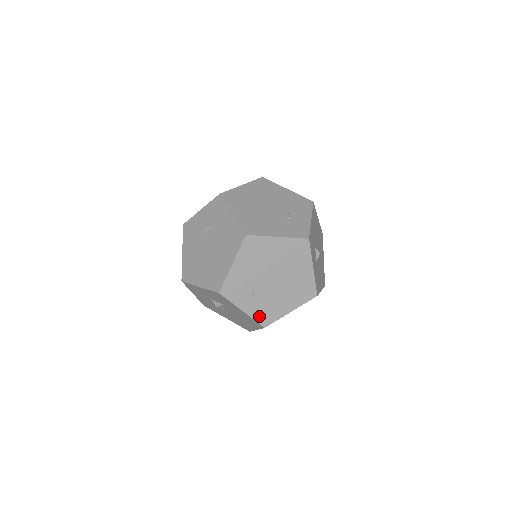
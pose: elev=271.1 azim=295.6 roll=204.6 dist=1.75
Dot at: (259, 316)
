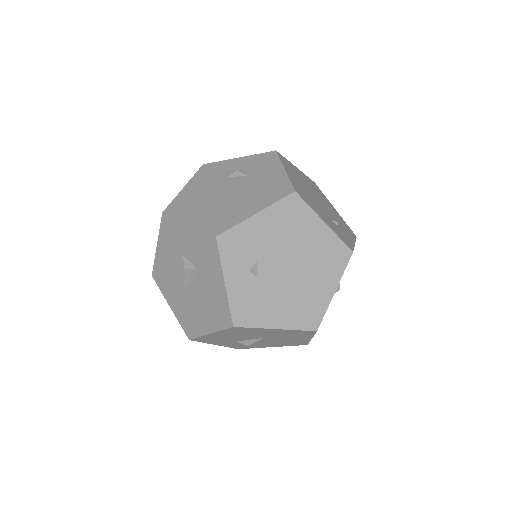
Dot at: (238, 305)
